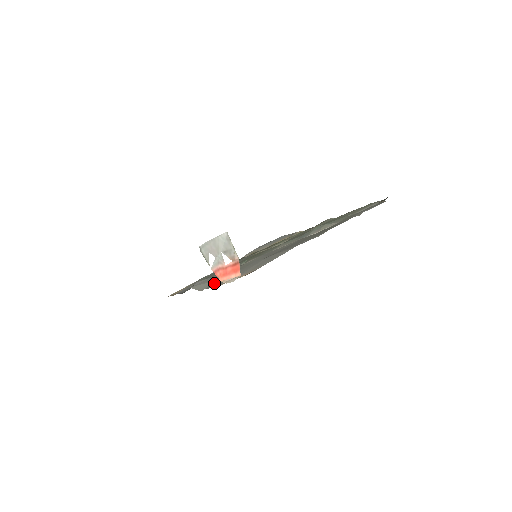
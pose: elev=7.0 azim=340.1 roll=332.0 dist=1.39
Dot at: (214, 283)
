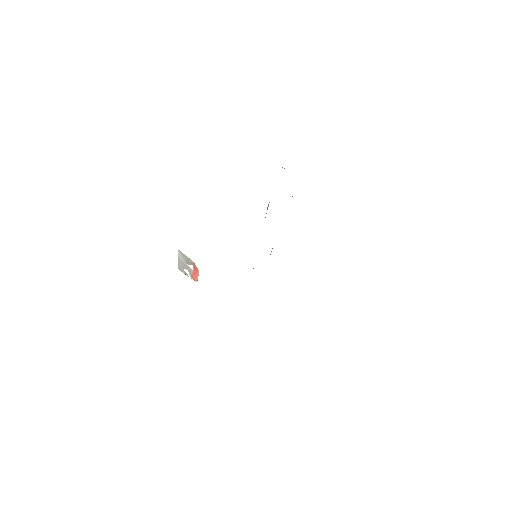
Dot at: occluded
